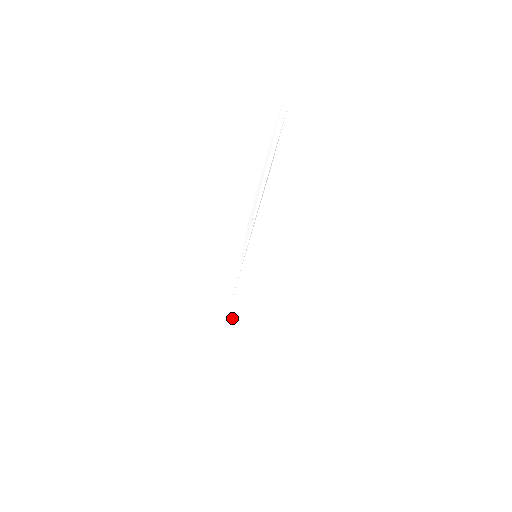
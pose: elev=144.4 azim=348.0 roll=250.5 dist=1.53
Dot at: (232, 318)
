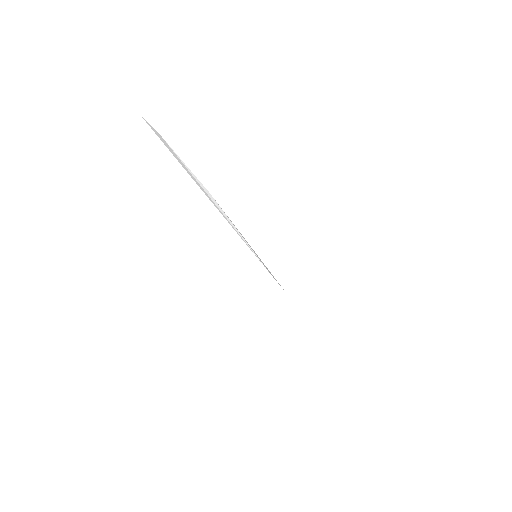
Dot at: (280, 285)
